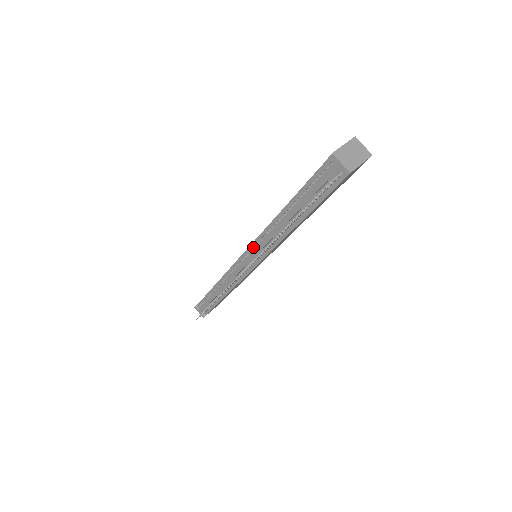
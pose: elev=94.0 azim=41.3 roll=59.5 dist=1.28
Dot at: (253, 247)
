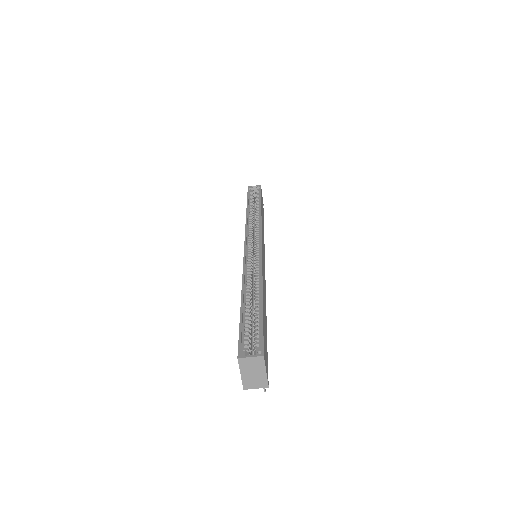
Dot at: occluded
